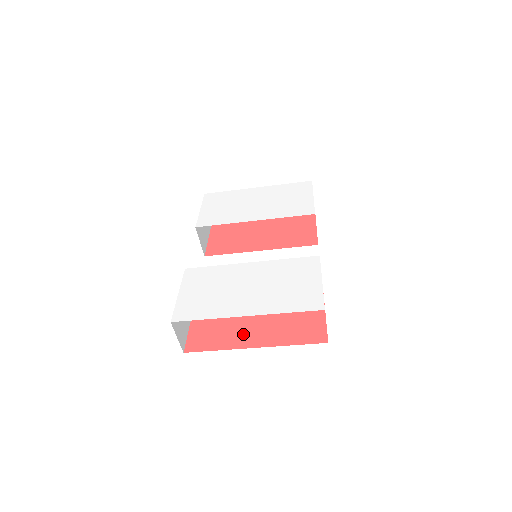
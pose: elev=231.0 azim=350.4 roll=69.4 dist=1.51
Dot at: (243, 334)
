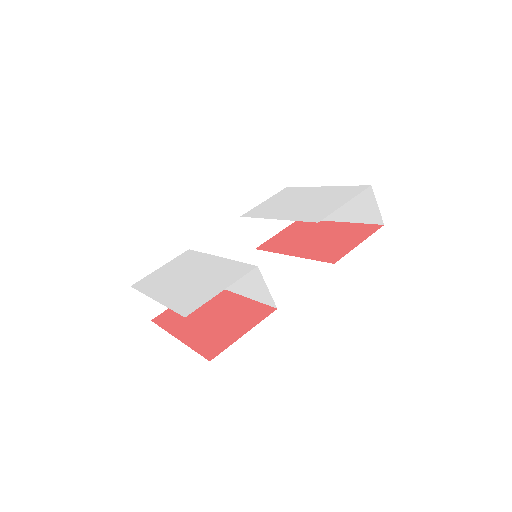
Dot at: (186, 323)
